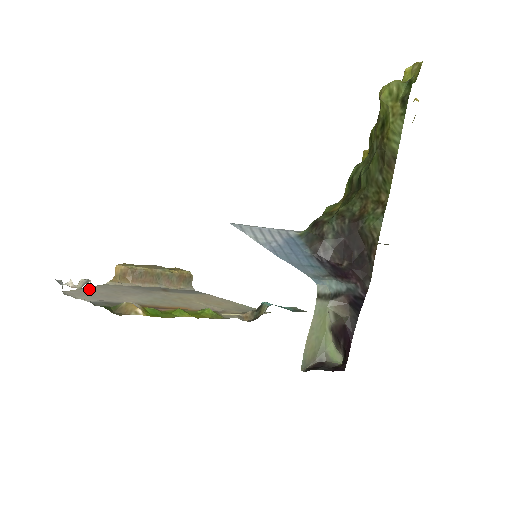
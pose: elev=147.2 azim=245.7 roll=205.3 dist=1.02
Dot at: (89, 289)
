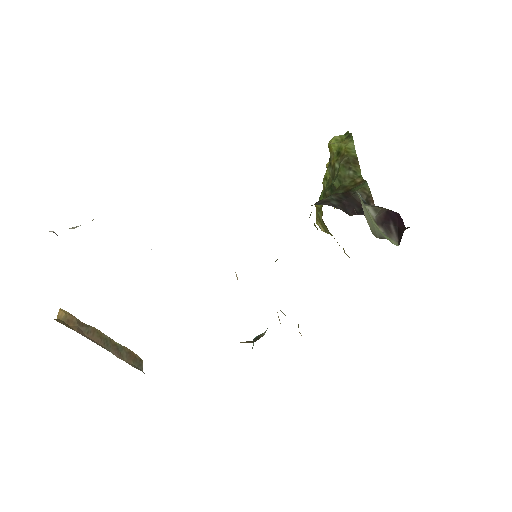
Dot at: occluded
